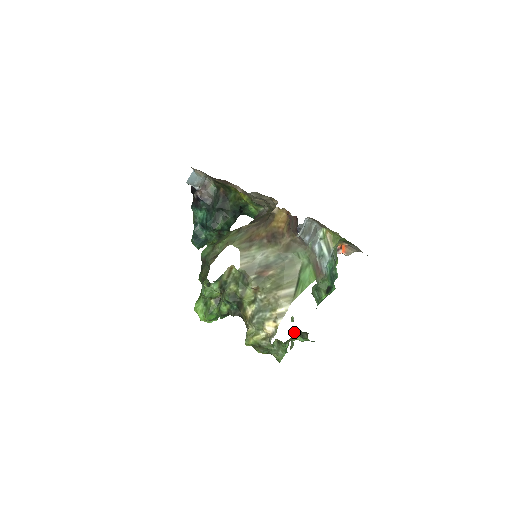
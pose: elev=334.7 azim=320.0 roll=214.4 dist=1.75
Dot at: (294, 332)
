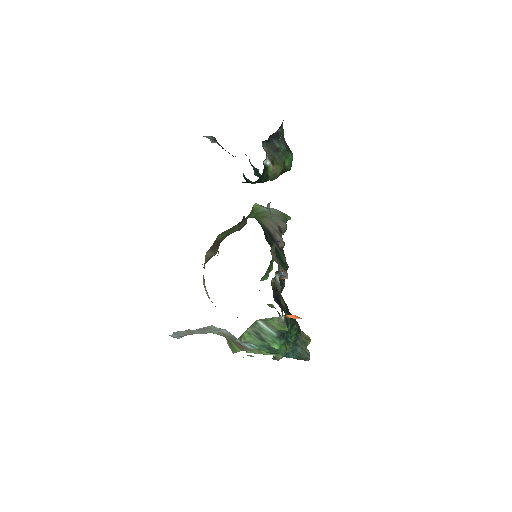
Dot at: occluded
